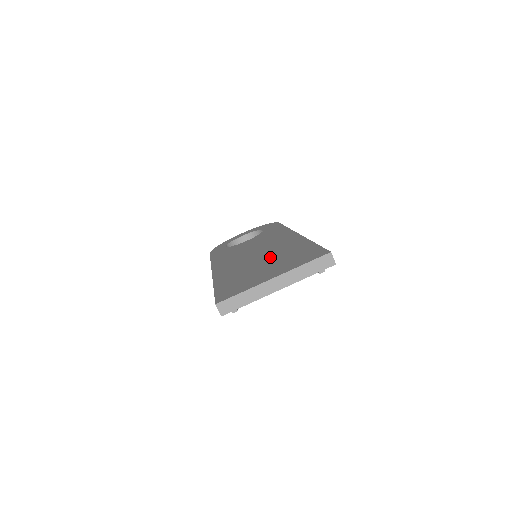
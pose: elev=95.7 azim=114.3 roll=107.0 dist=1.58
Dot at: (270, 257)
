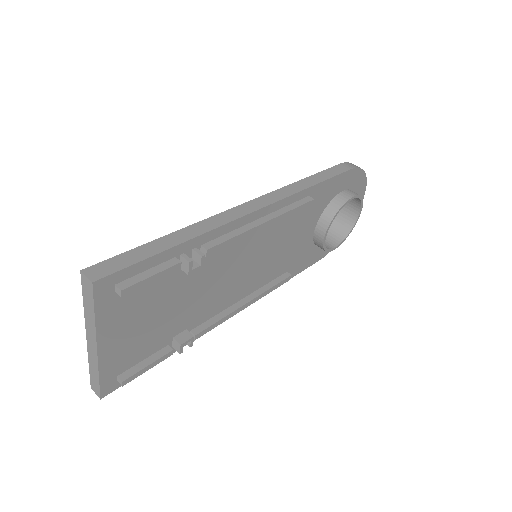
Dot at: occluded
